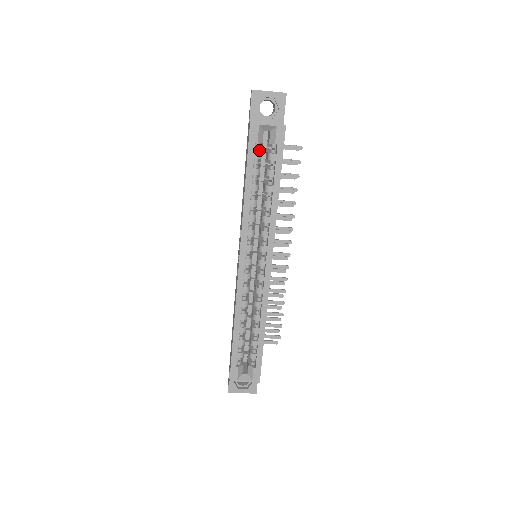
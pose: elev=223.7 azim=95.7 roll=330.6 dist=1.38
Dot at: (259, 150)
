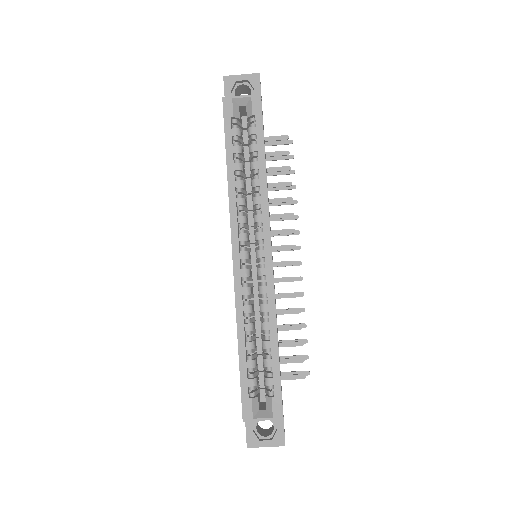
Dot at: (237, 128)
